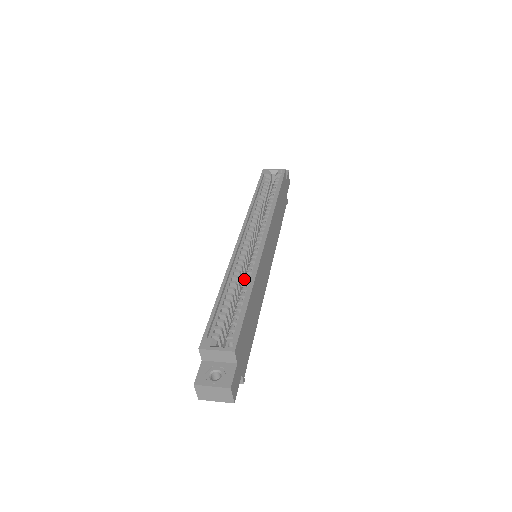
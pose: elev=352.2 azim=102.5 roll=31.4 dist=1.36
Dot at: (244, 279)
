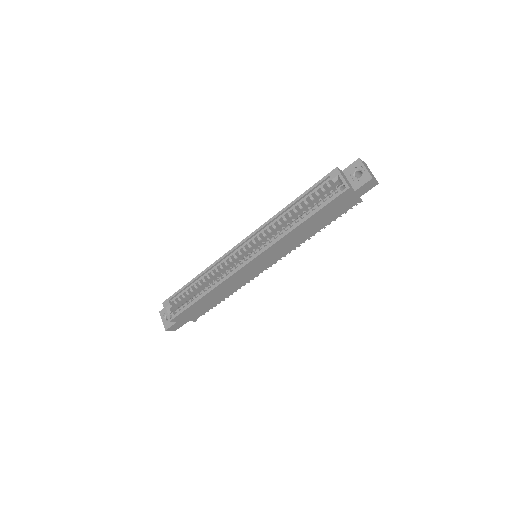
Dot at: (215, 280)
